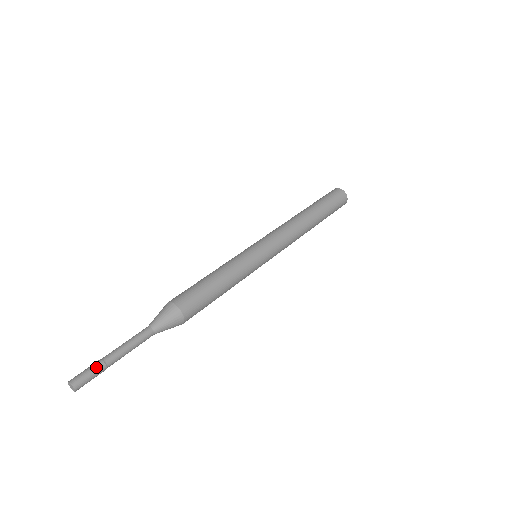
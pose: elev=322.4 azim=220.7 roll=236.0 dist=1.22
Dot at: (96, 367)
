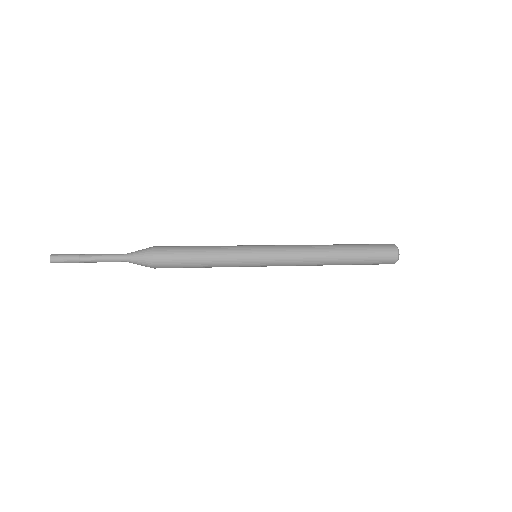
Dot at: (72, 255)
